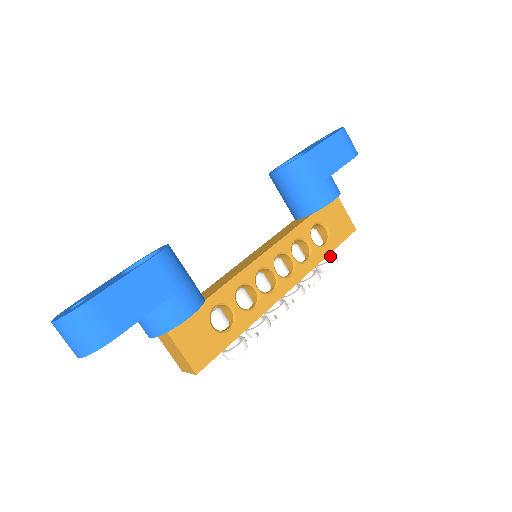
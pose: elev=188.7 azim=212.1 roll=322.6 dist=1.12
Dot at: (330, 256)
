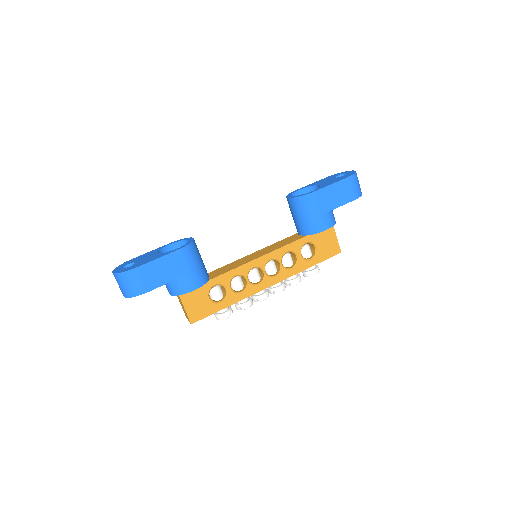
Dot at: (314, 267)
